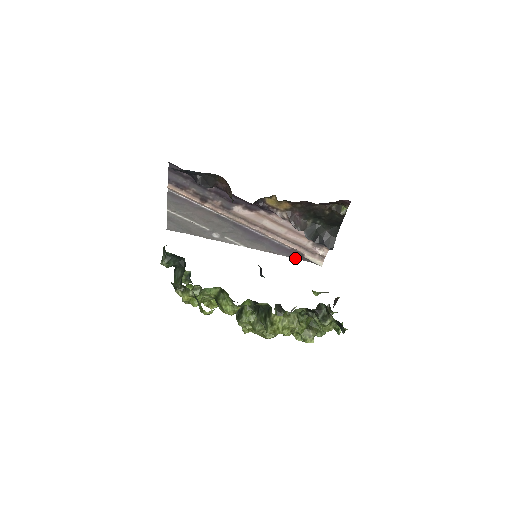
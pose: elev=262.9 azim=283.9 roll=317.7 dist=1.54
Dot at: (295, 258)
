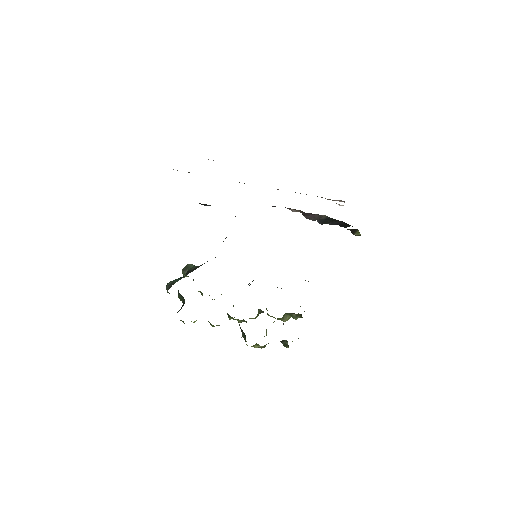
Dot at: occluded
